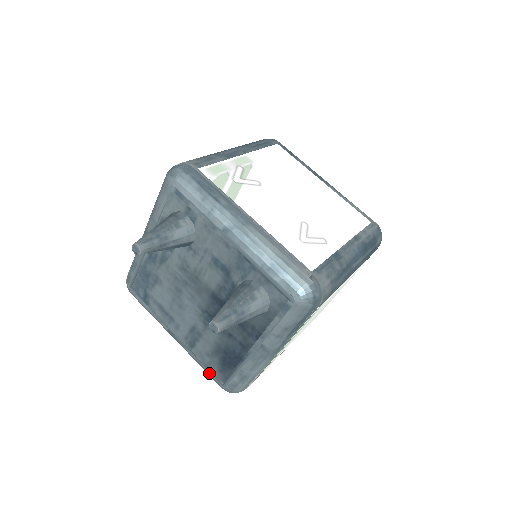
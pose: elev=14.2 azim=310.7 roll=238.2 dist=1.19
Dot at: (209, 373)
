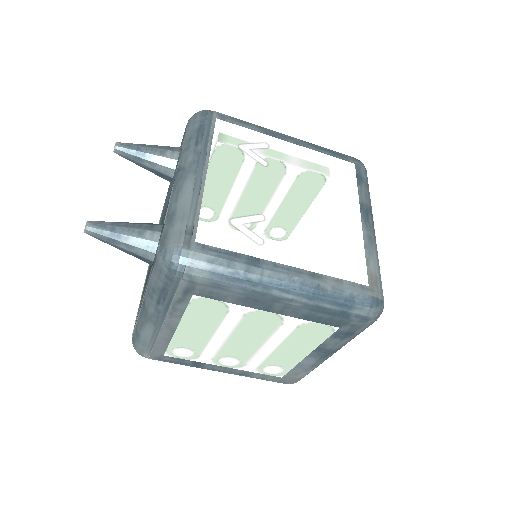
Dot at: occluded
